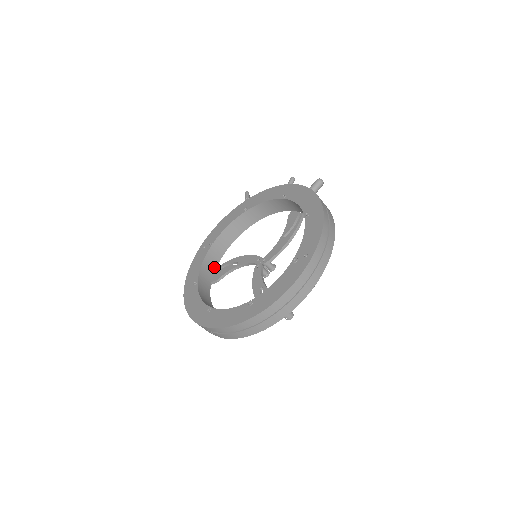
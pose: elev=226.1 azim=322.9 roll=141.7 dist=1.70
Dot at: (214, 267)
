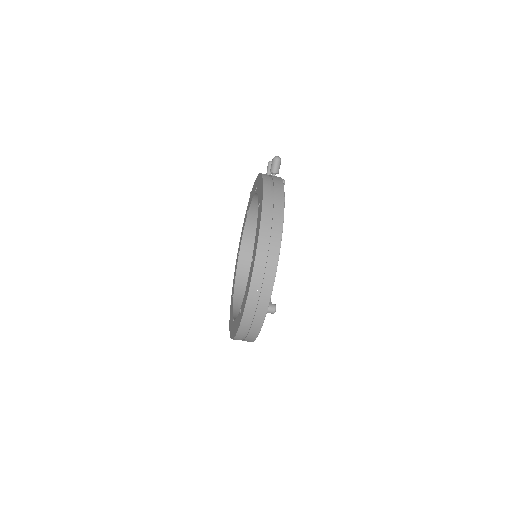
Dot at: occluded
